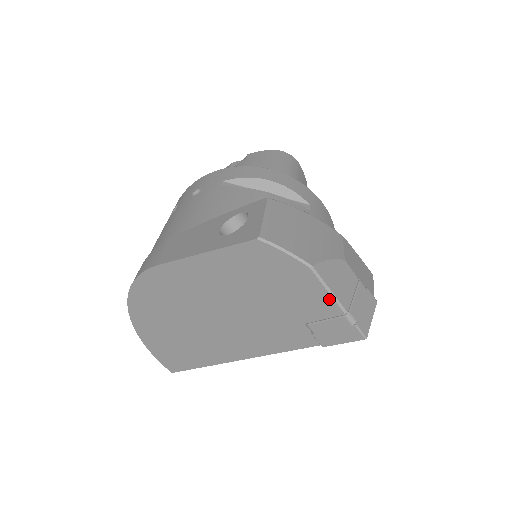
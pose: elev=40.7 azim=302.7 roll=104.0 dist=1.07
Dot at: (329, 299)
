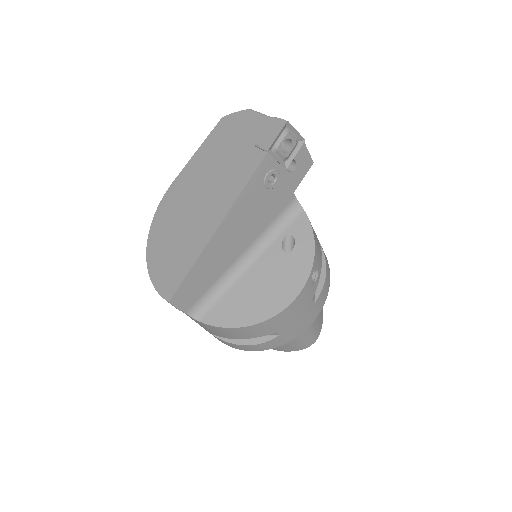
Dot at: (262, 117)
